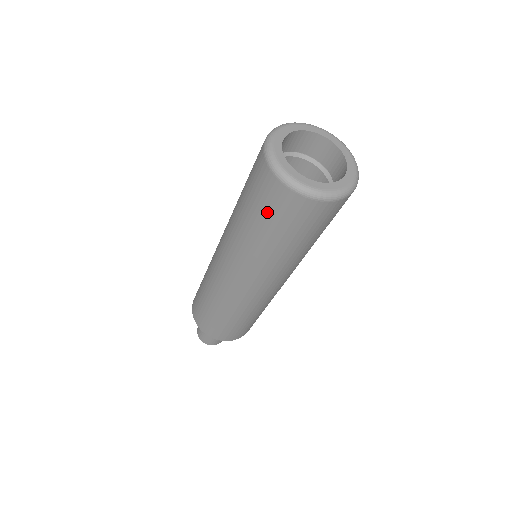
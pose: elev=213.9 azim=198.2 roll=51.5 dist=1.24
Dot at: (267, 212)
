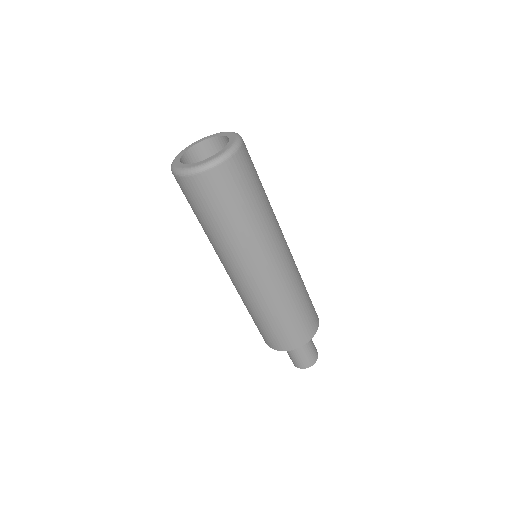
Dot at: occluded
